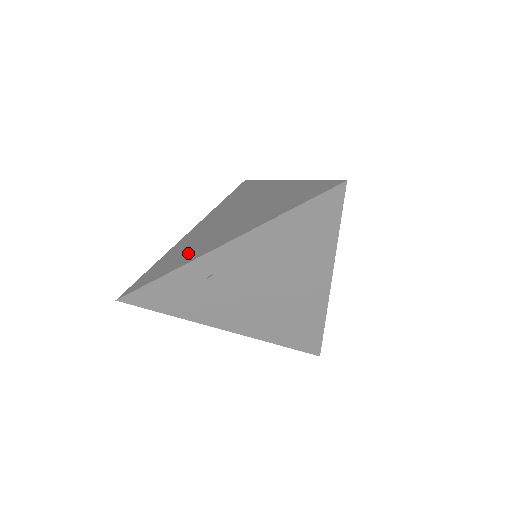
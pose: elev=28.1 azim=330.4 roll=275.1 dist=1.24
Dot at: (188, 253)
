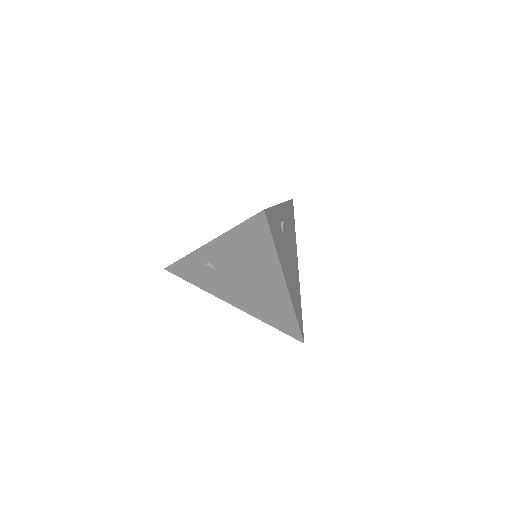
Dot at: occluded
